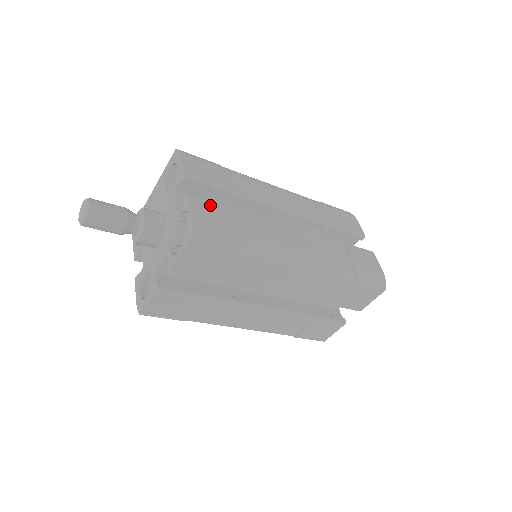
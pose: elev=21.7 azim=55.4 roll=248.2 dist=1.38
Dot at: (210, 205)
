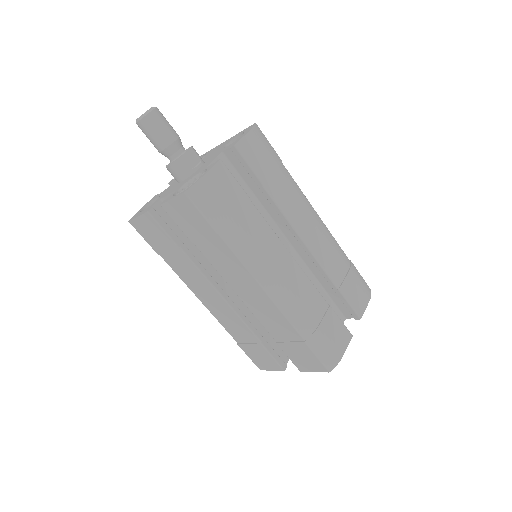
Dot at: (231, 181)
